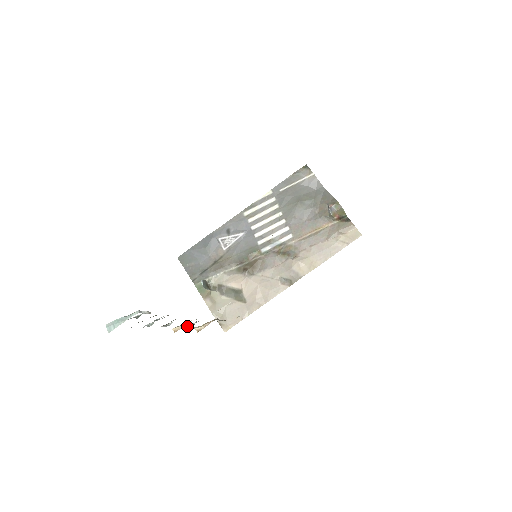
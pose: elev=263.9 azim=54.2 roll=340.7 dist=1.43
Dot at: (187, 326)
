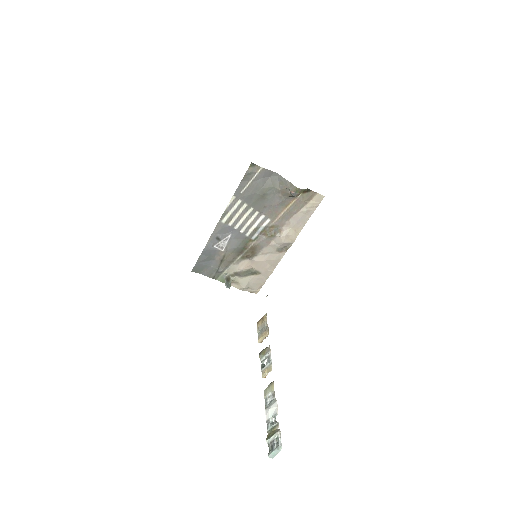
Dot at: (261, 358)
